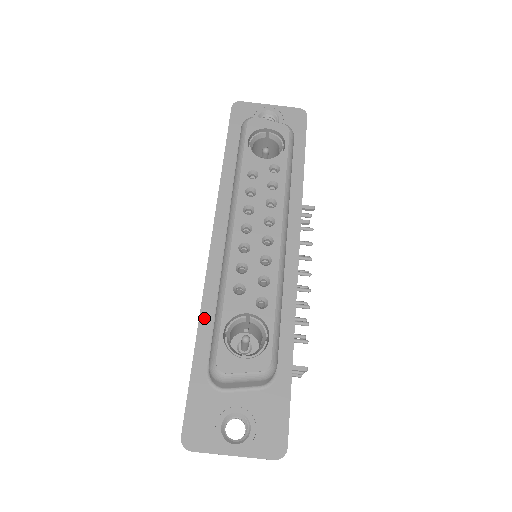
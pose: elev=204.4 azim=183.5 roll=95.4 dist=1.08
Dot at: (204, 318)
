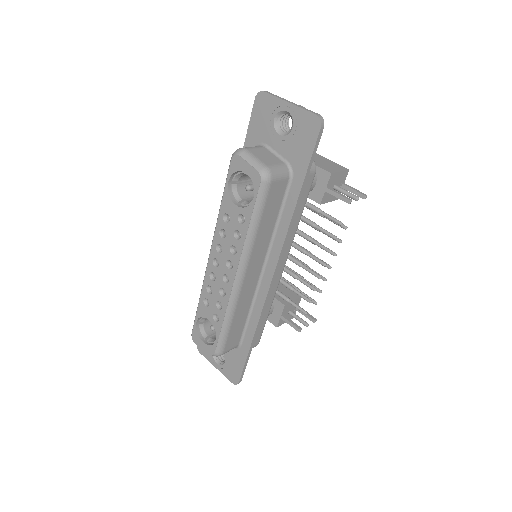
Dot at: occluded
